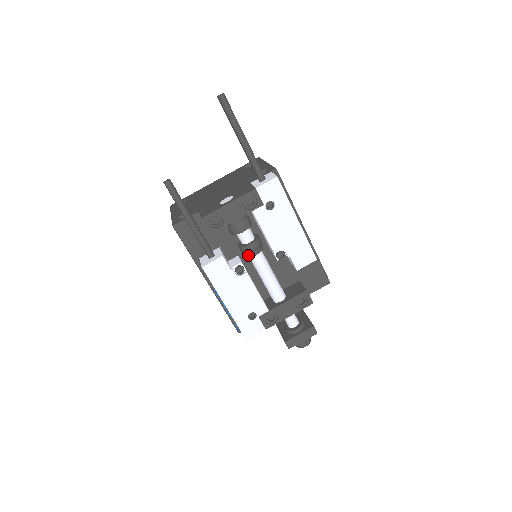
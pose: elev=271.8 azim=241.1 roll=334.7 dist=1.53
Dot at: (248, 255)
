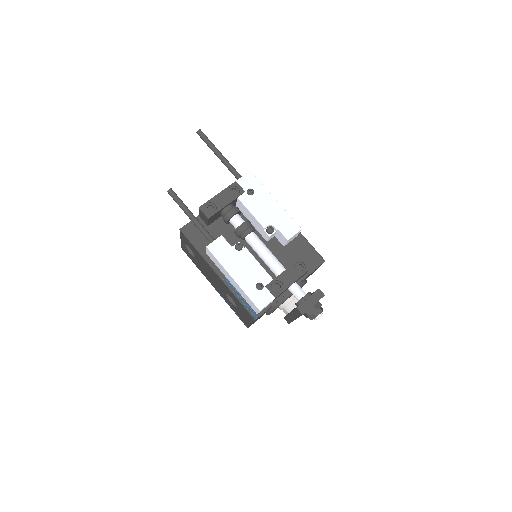
Dot at: (243, 235)
